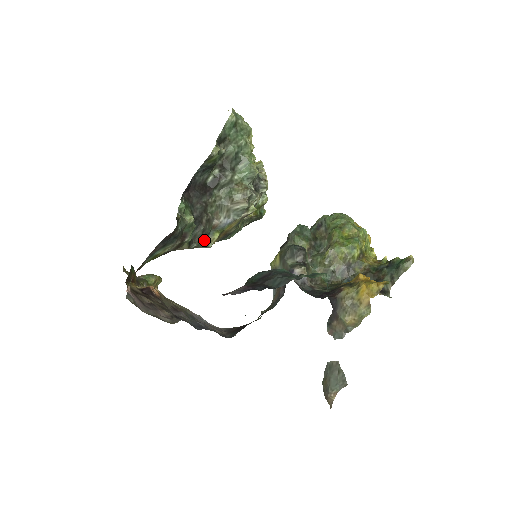
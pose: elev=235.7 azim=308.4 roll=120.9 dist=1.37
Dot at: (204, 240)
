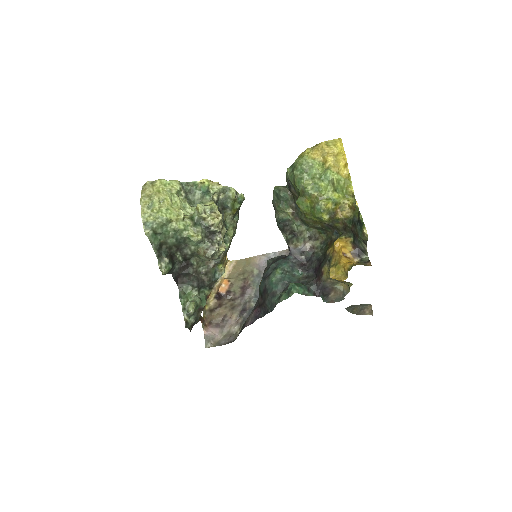
Dot at: (216, 278)
